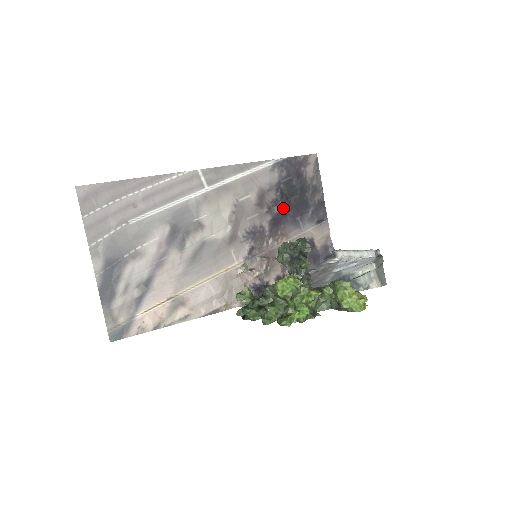
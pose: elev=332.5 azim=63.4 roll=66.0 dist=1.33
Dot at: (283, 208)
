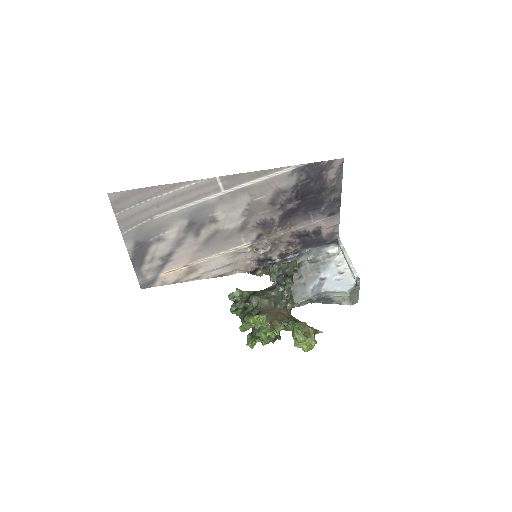
Dot at: (296, 205)
